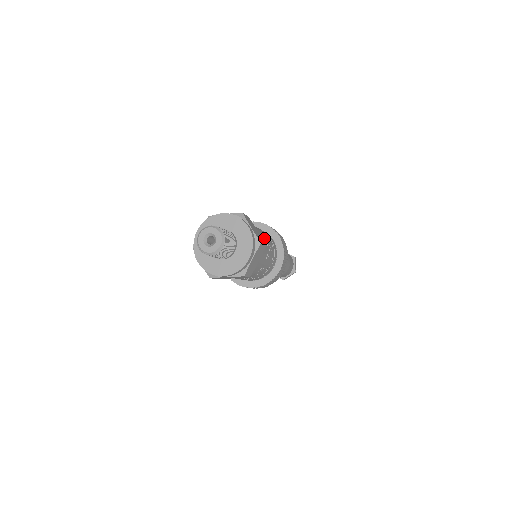
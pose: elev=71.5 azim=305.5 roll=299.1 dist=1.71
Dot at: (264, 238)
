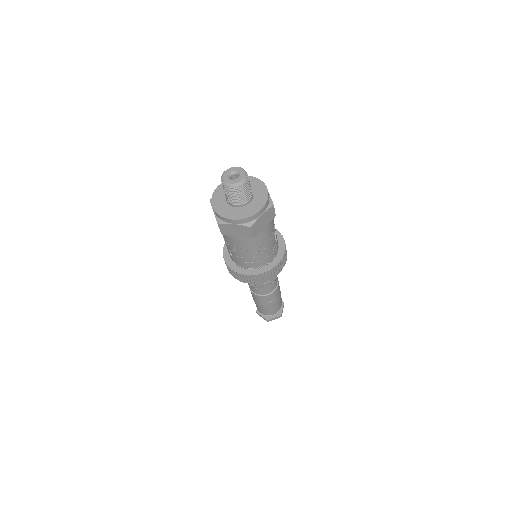
Dot at: (273, 219)
